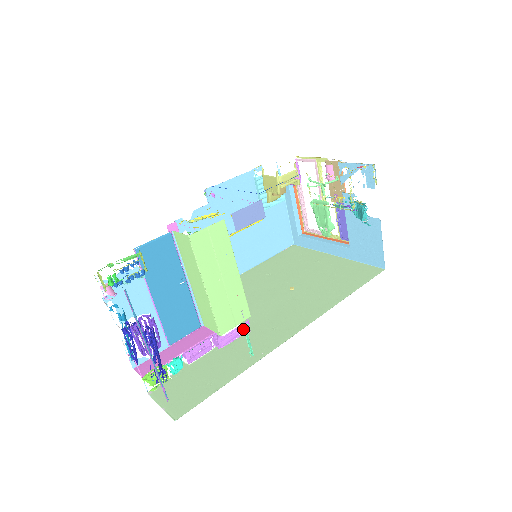
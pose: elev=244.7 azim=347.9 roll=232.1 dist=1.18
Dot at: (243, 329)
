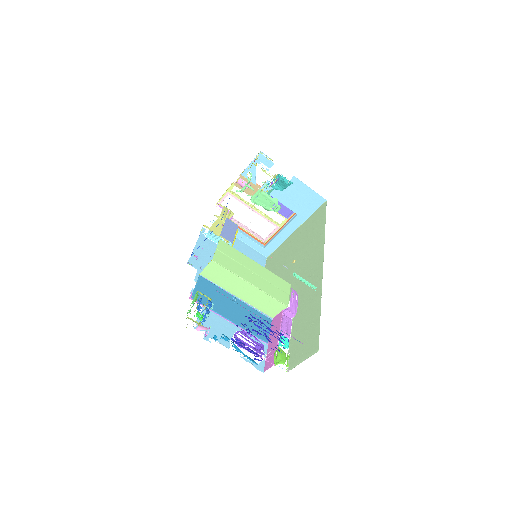
Dot at: (295, 296)
